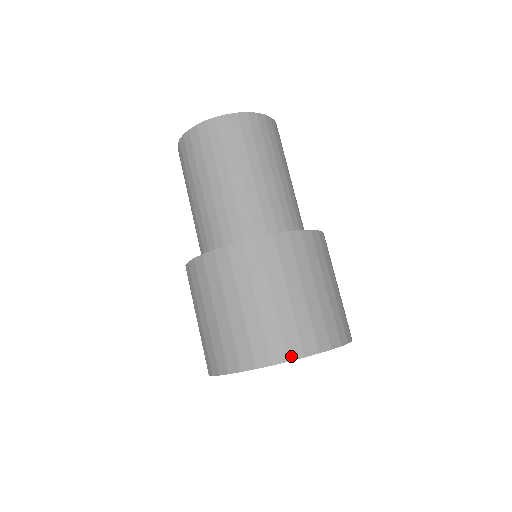
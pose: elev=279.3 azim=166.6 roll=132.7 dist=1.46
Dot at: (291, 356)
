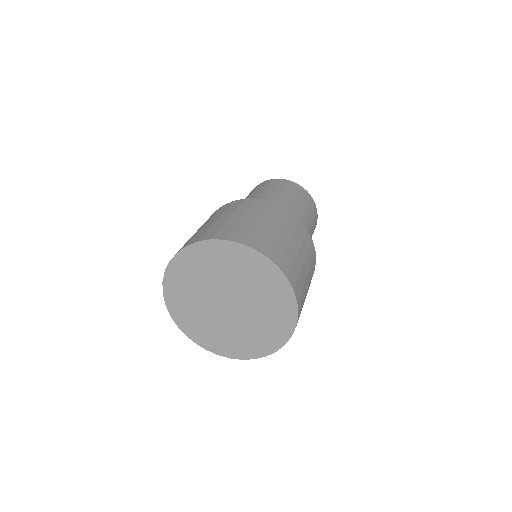
Dot at: (270, 257)
